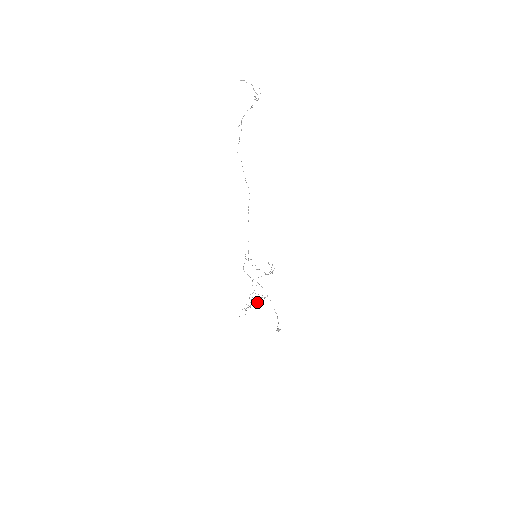
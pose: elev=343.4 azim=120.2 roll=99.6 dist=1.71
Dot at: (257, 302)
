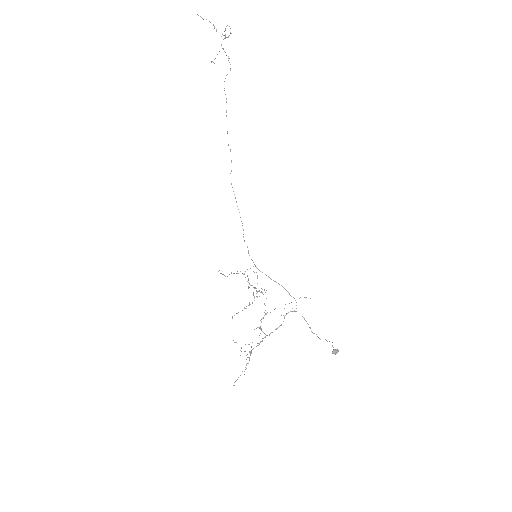
Dot at: occluded
